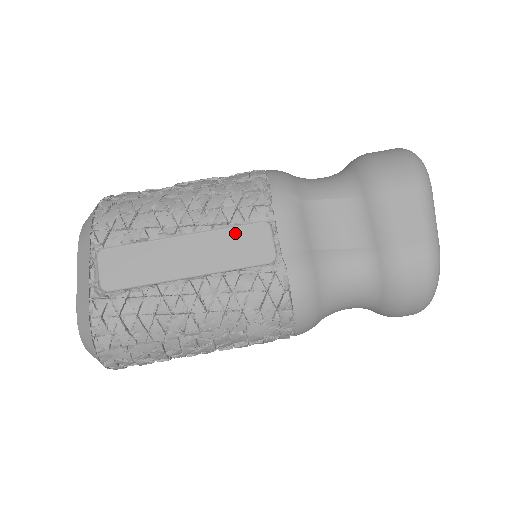
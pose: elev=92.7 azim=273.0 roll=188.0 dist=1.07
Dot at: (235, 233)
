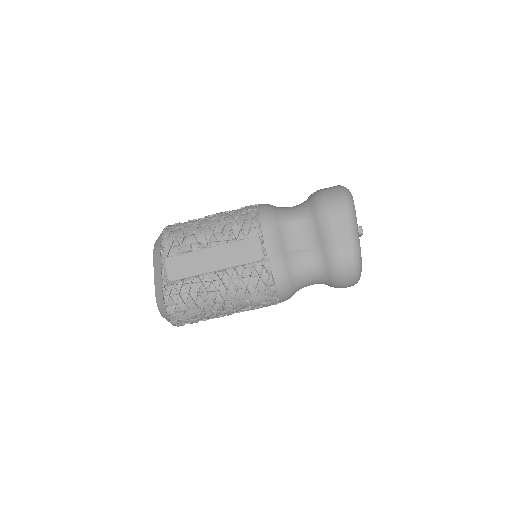
Dot at: (240, 244)
